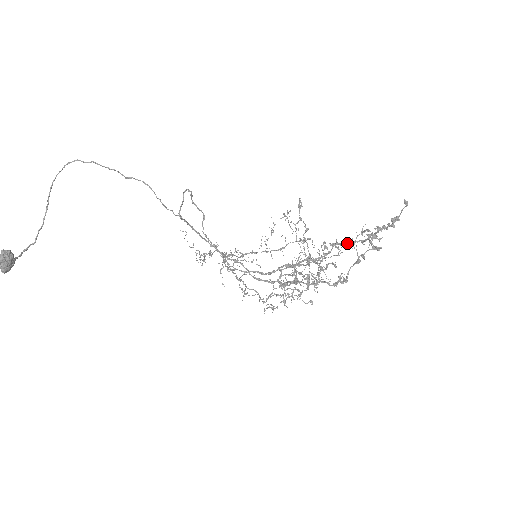
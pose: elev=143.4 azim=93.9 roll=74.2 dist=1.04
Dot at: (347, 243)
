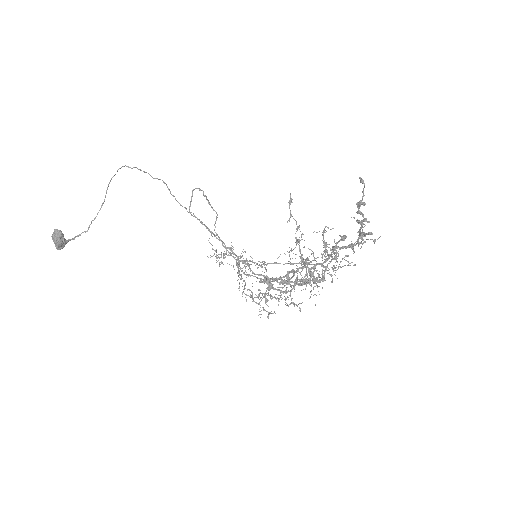
Dot at: (345, 246)
